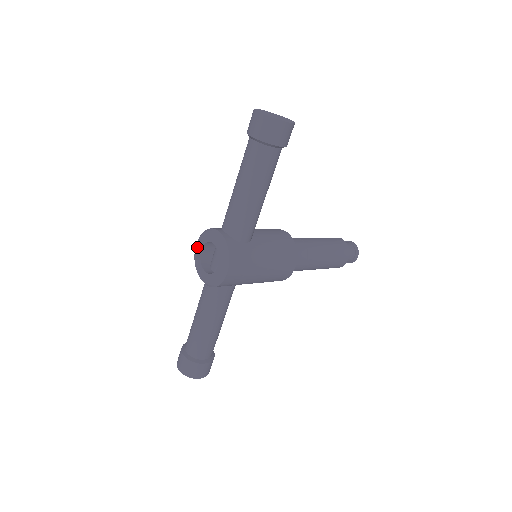
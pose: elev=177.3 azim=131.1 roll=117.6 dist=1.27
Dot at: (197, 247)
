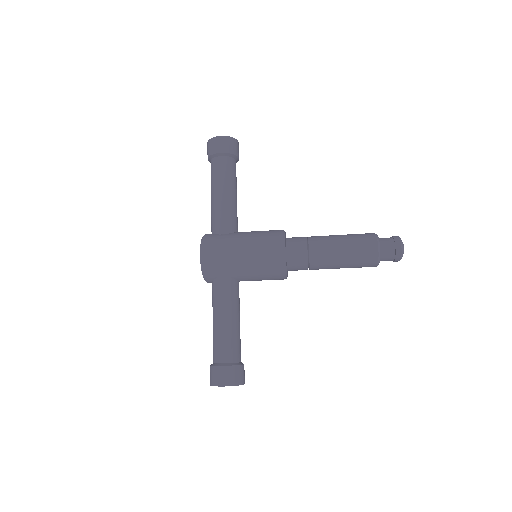
Dot at: occluded
